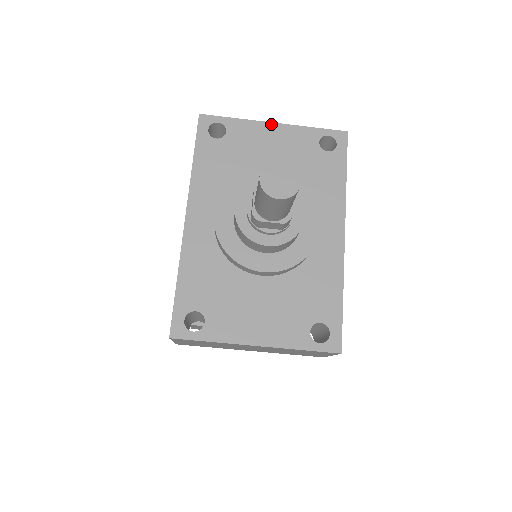
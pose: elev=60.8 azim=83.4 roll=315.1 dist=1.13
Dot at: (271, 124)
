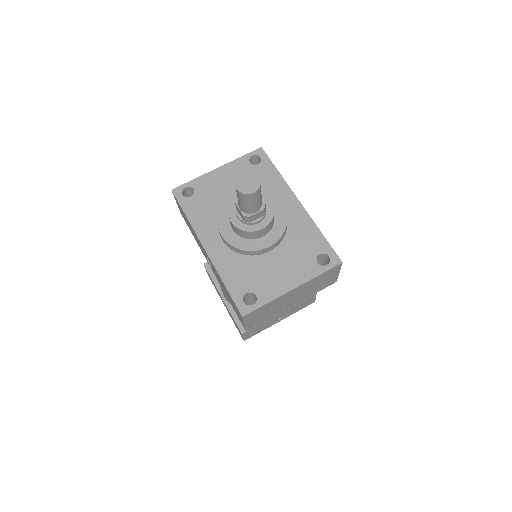
Dot at: (216, 170)
